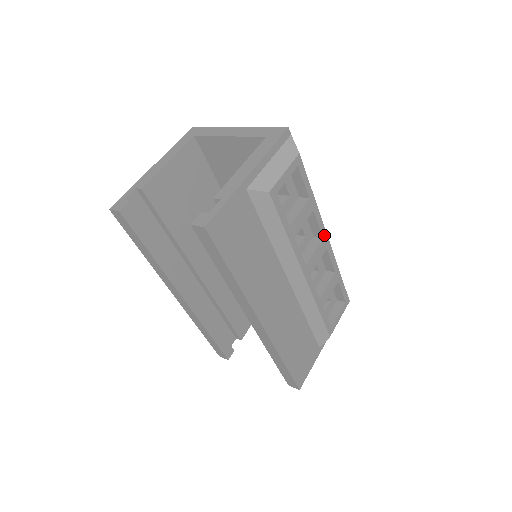
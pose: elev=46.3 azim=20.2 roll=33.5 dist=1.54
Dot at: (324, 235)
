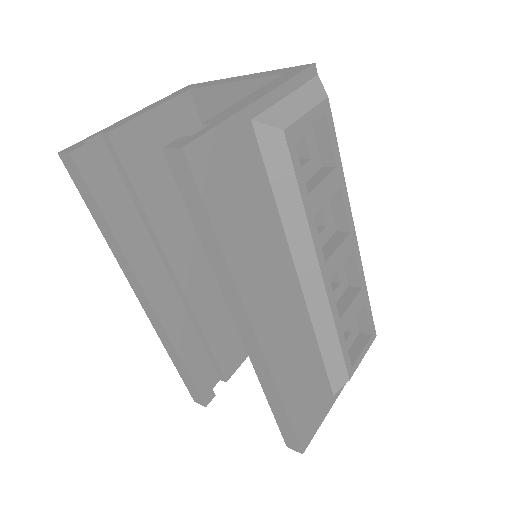
Dot at: (351, 229)
